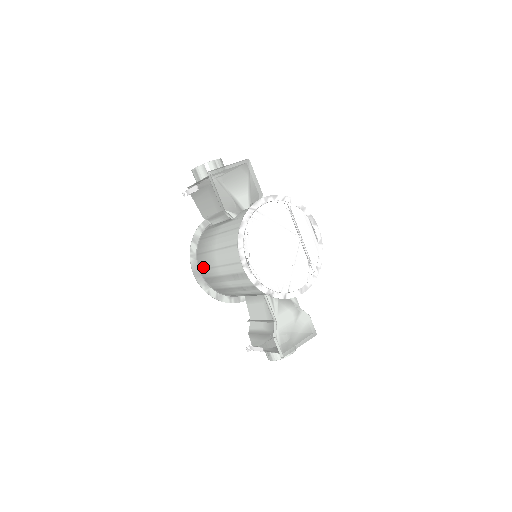
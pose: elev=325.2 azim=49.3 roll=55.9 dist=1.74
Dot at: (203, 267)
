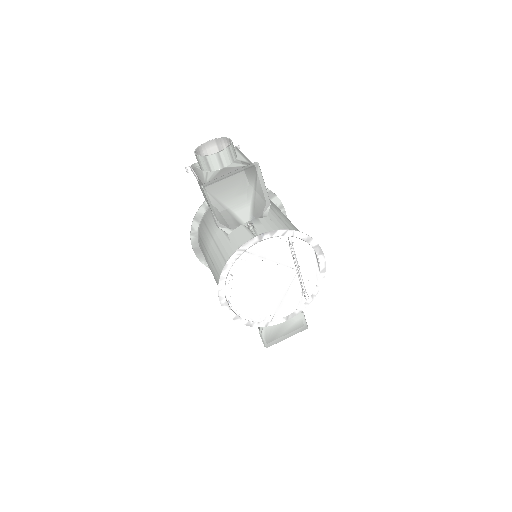
Dot at: (202, 251)
